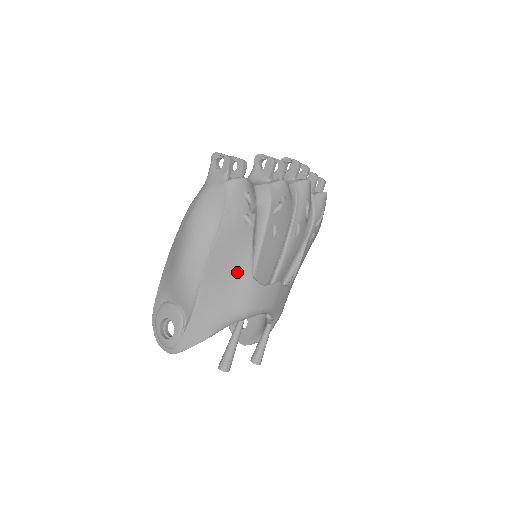
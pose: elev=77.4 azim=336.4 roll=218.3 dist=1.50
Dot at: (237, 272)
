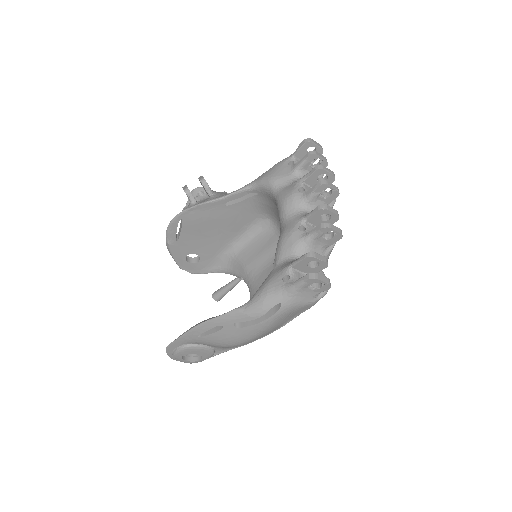
Dot at: occluded
